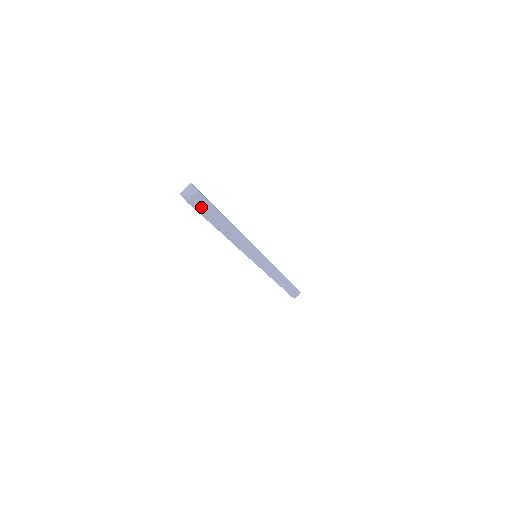
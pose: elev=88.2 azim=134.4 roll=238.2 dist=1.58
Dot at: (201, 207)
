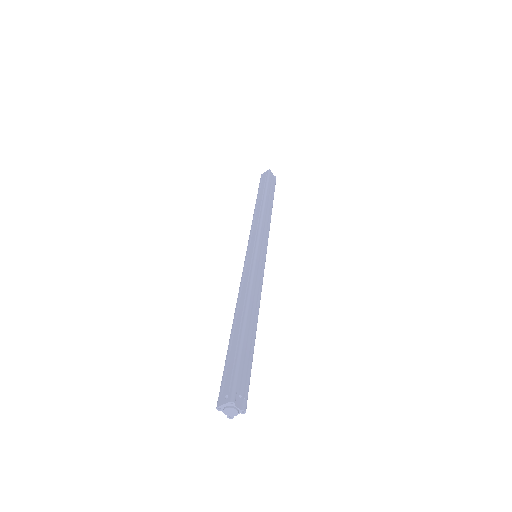
Dot at: occluded
